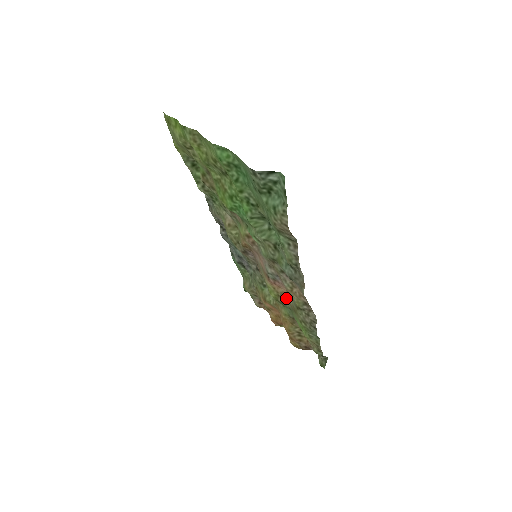
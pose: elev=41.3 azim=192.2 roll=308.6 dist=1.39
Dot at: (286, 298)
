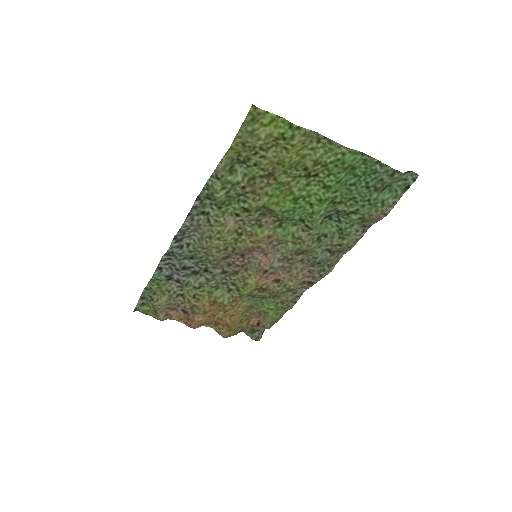
Dot at: (269, 287)
